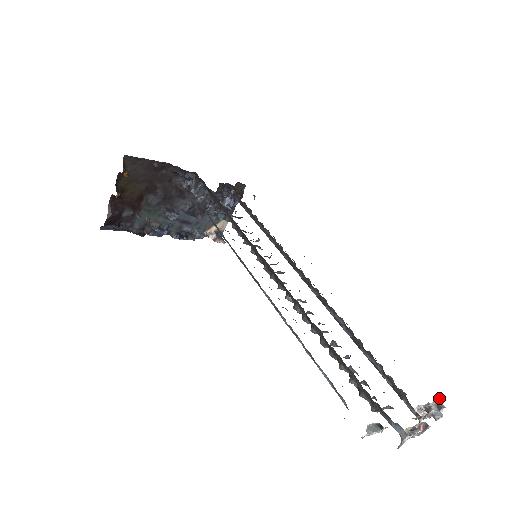
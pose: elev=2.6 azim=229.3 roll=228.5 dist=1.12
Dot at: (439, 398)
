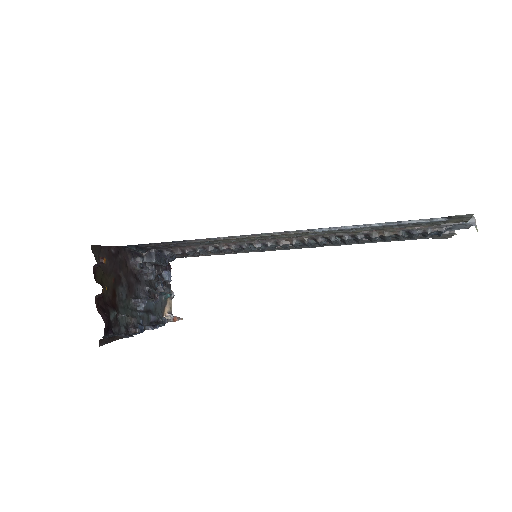
Dot at: occluded
